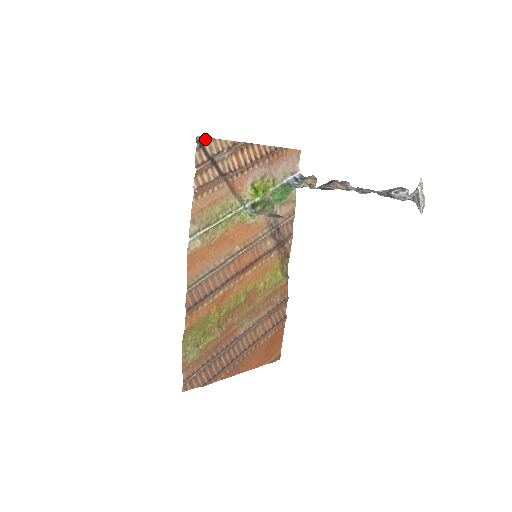
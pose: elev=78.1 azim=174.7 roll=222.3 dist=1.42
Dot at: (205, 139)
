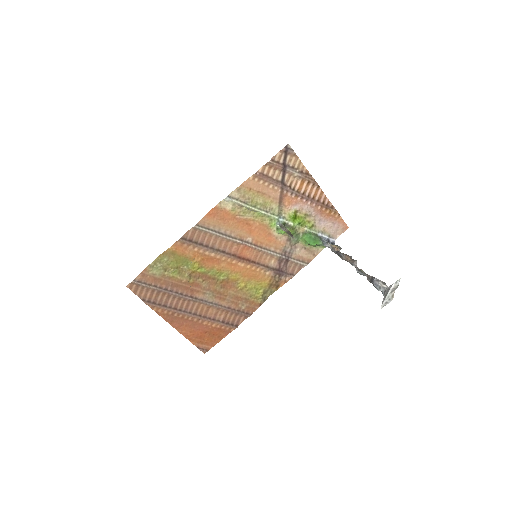
Dot at: (292, 151)
